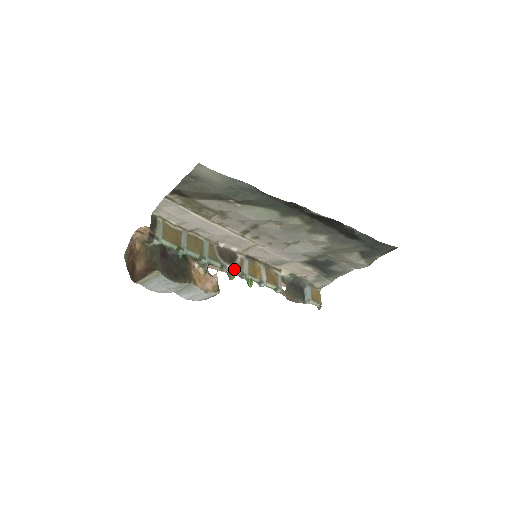
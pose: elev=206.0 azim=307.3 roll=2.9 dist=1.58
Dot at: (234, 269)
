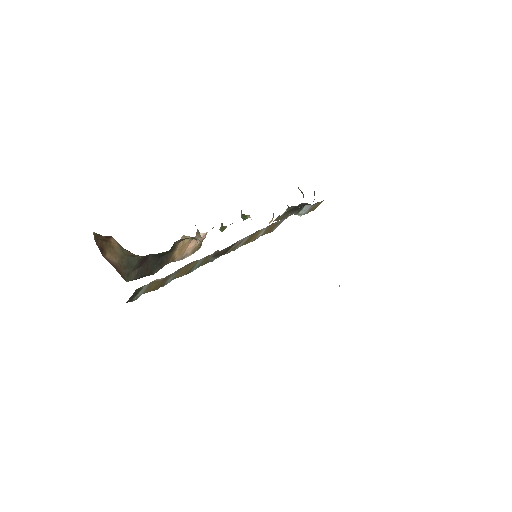
Dot at: occluded
